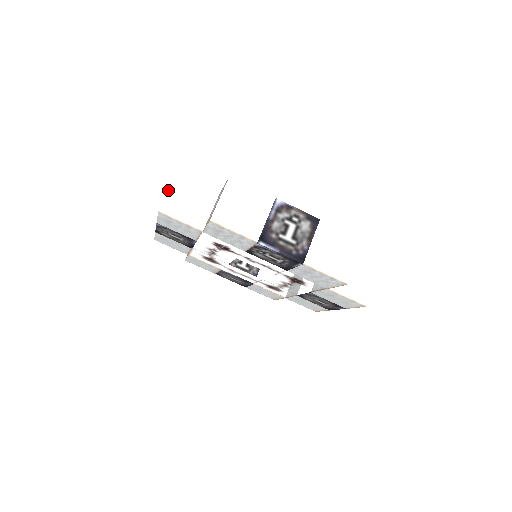
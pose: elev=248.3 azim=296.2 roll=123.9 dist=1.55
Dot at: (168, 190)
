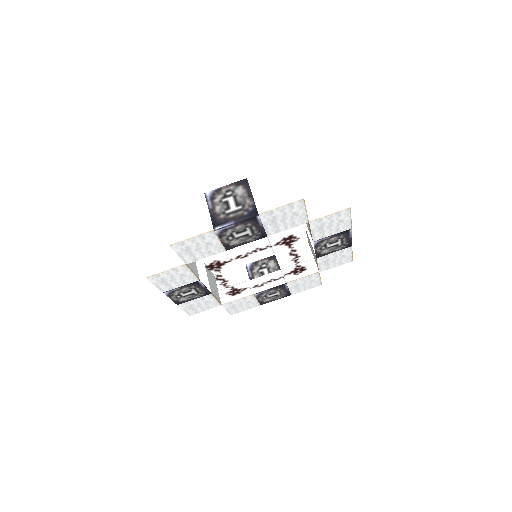
Dot at: (143, 259)
